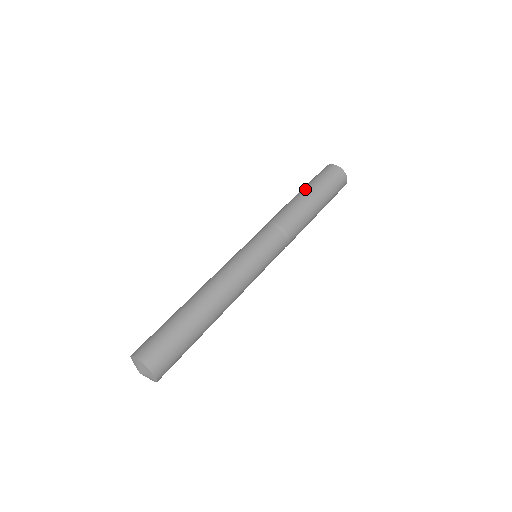
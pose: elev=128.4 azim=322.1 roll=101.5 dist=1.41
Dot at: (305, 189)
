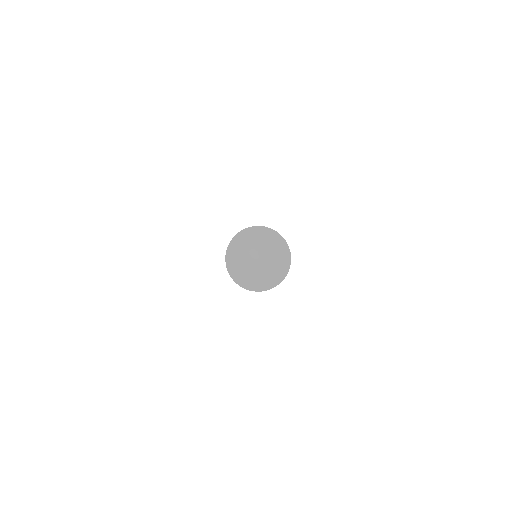
Dot at: occluded
